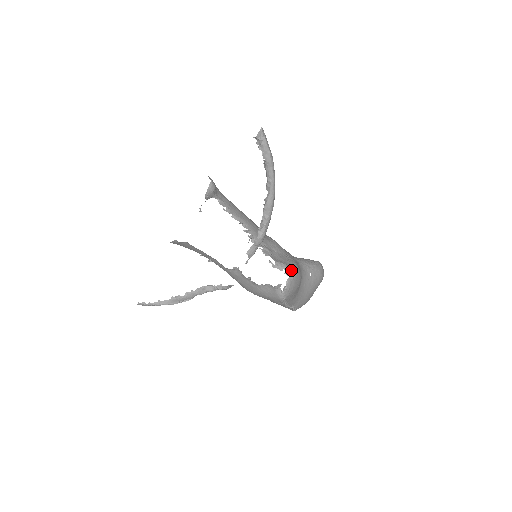
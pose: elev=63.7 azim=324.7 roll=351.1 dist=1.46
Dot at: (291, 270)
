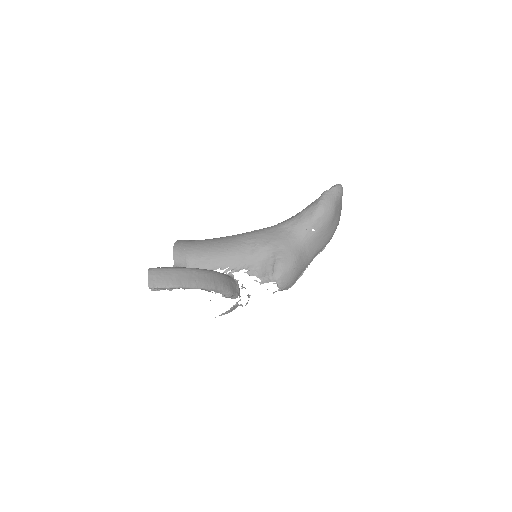
Dot at: (275, 279)
